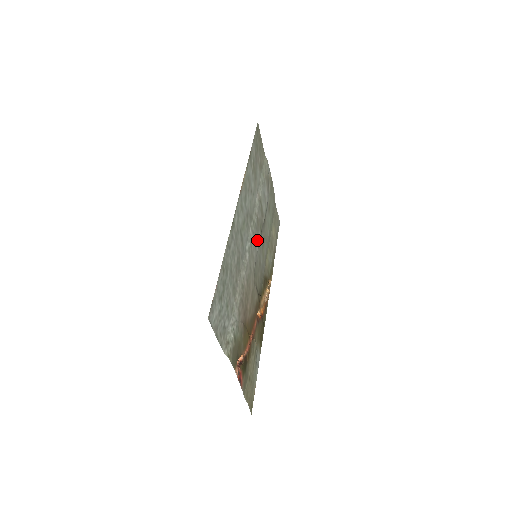
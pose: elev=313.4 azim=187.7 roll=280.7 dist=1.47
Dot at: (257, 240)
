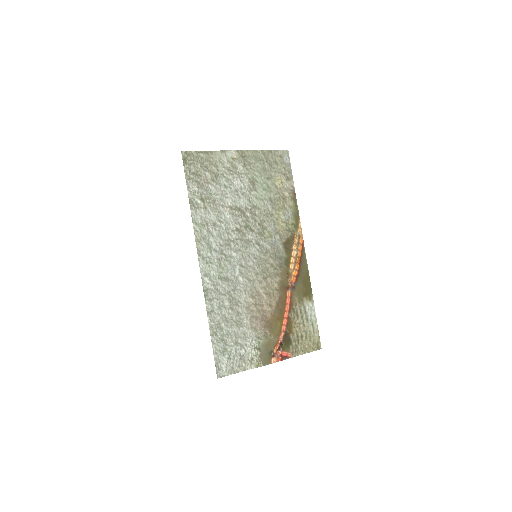
Dot at: (248, 245)
